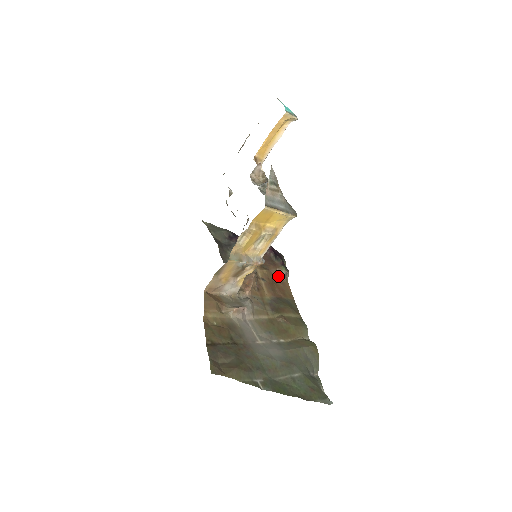
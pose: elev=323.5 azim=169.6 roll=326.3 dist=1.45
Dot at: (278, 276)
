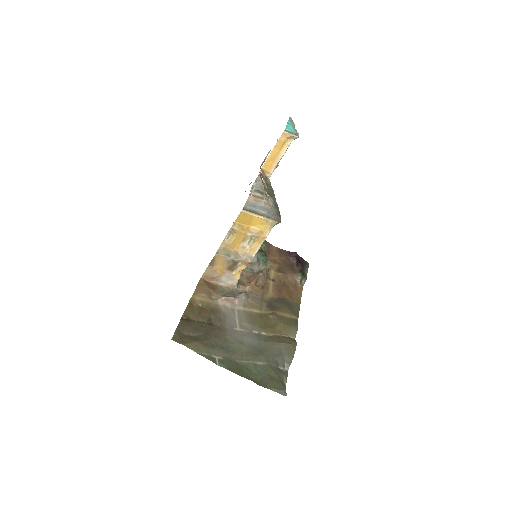
Dot at: (293, 281)
